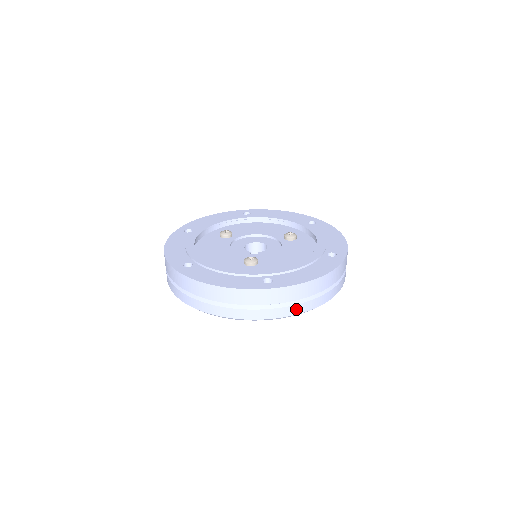
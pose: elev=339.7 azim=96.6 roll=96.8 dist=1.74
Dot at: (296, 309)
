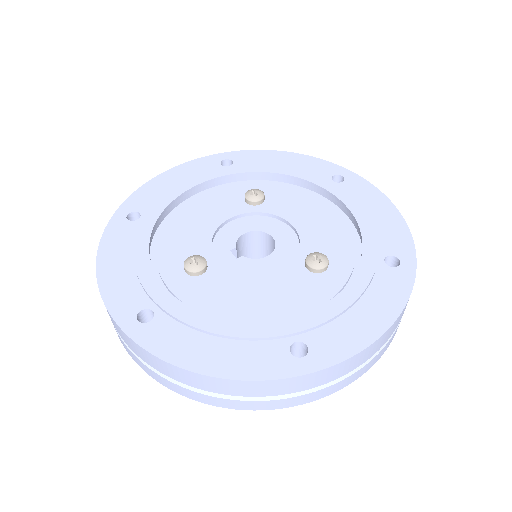
Dot at: (166, 382)
